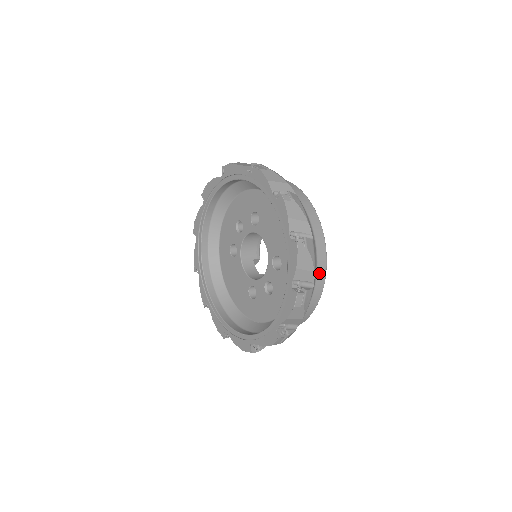
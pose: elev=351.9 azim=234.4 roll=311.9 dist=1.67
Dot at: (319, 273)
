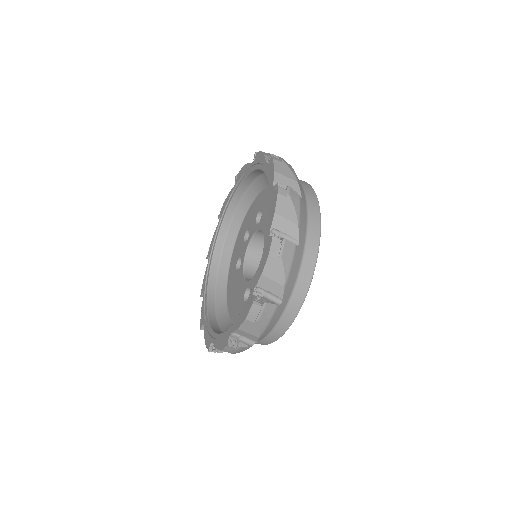
Dot at: (310, 242)
